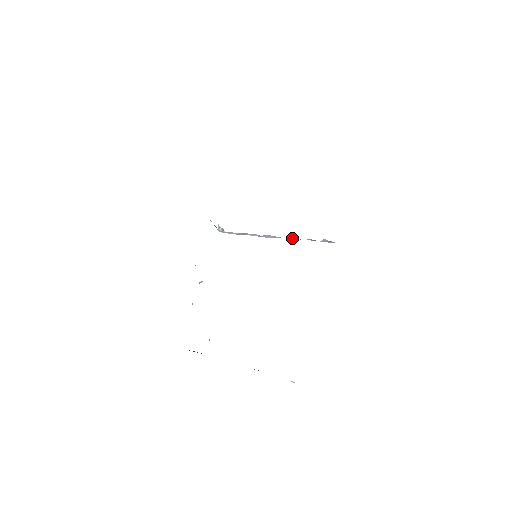
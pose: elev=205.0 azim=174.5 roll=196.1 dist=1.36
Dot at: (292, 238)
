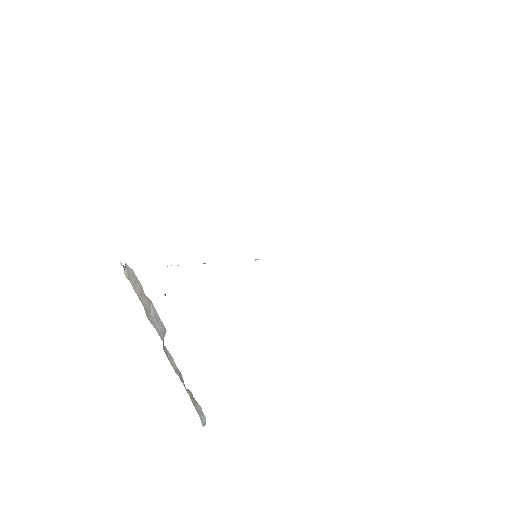
Dot at: occluded
